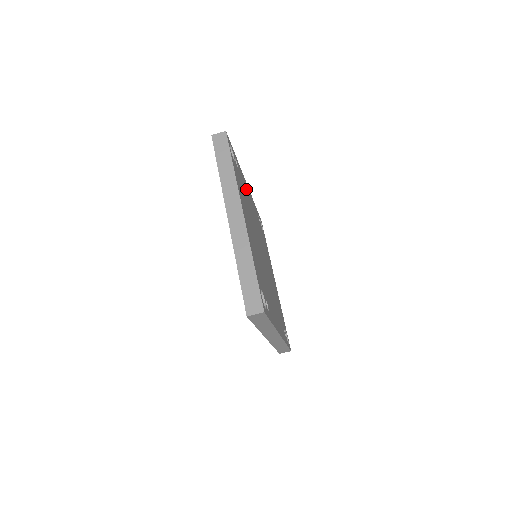
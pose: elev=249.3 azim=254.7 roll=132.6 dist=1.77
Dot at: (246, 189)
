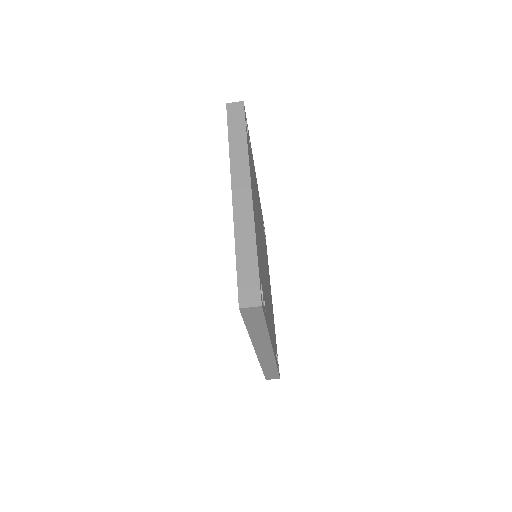
Dot at: (255, 179)
